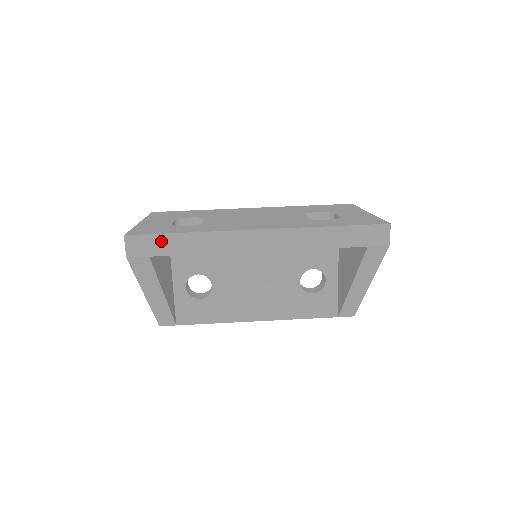
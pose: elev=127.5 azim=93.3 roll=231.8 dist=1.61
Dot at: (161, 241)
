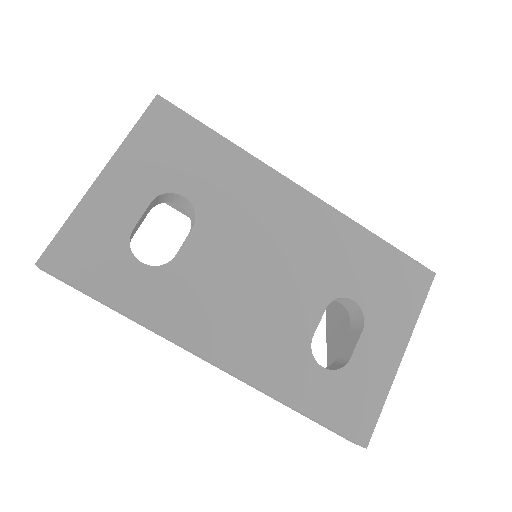
Dot at: (85, 293)
